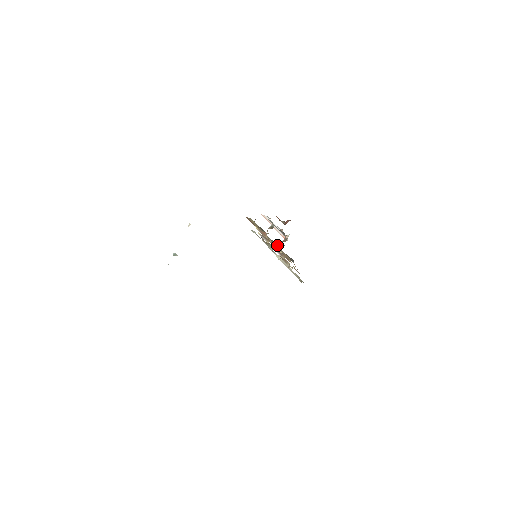
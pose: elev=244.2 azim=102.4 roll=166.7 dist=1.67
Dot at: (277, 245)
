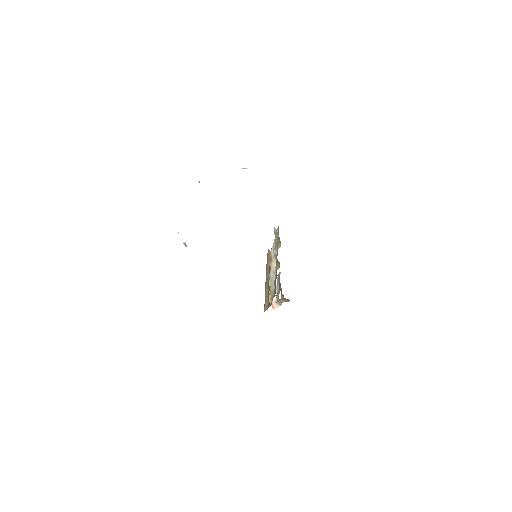
Dot at: occluded
